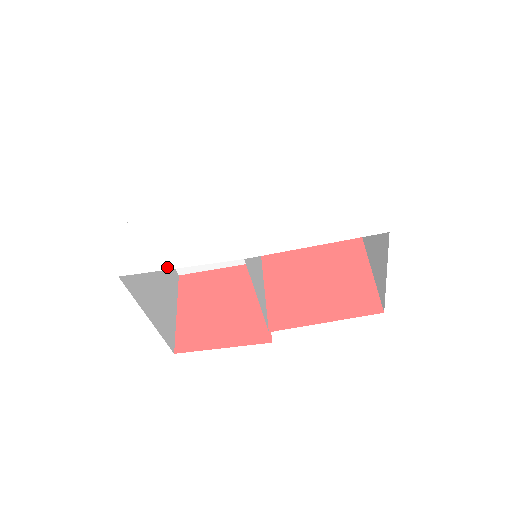
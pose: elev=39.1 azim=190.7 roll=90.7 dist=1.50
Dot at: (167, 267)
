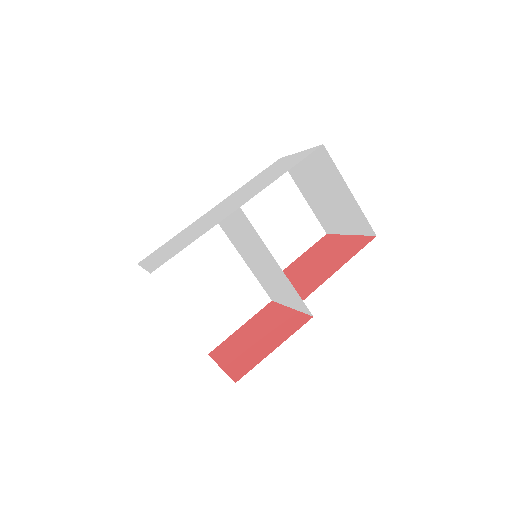
Dot at: (186, 246)
